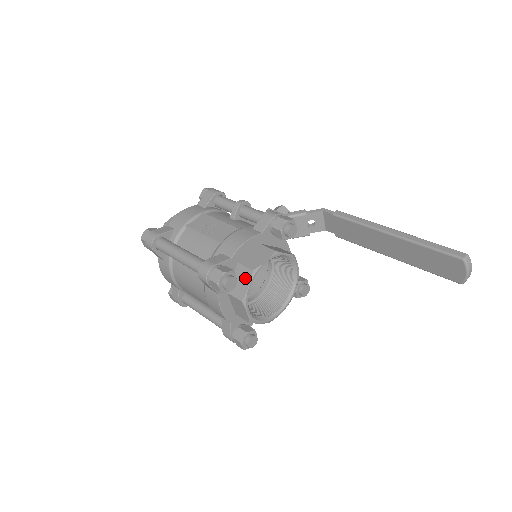
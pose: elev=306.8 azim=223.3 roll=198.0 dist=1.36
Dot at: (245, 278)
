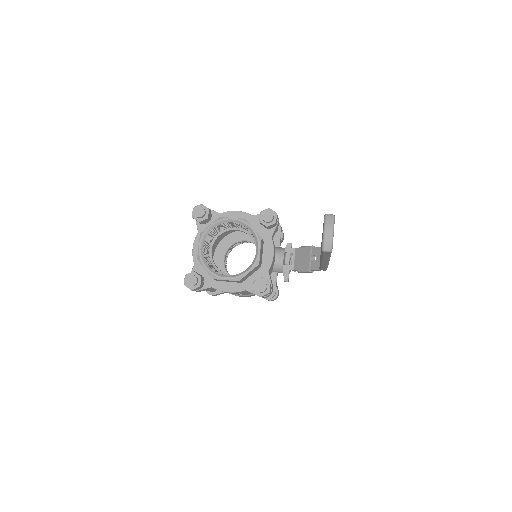
Dot at: occluded
